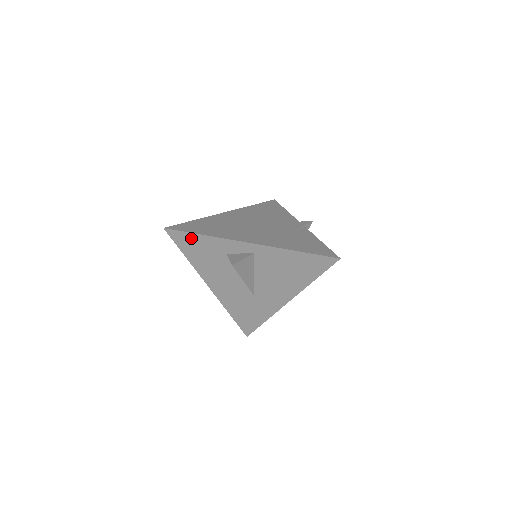
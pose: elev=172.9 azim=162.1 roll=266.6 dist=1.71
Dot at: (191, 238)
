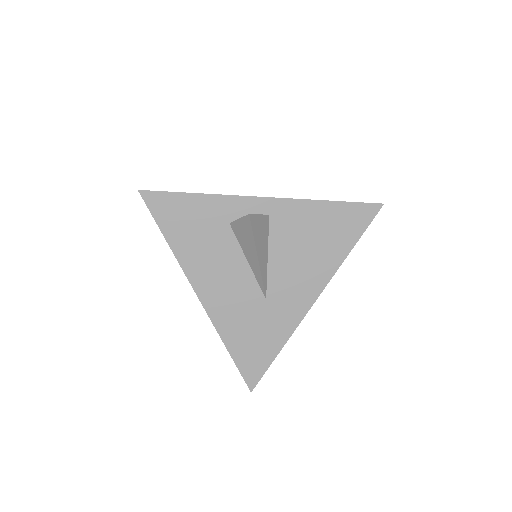
Dot at: (179, 202)
